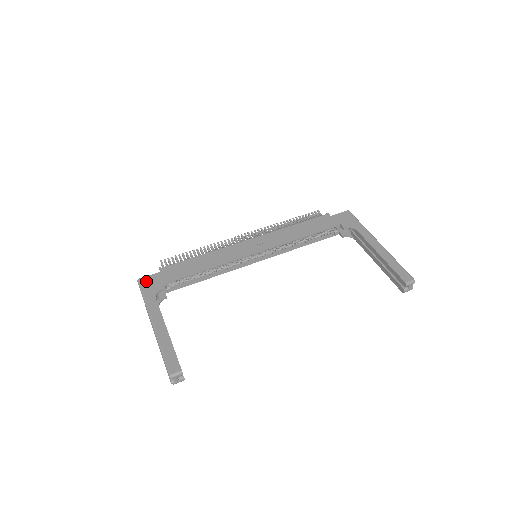
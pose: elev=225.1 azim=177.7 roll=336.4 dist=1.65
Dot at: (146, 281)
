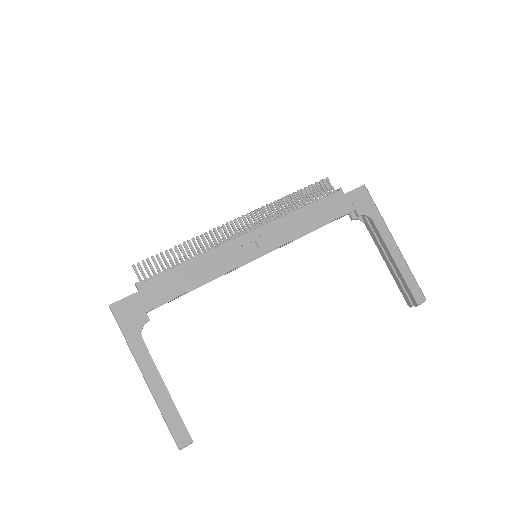
Dot at: (122, 308)
